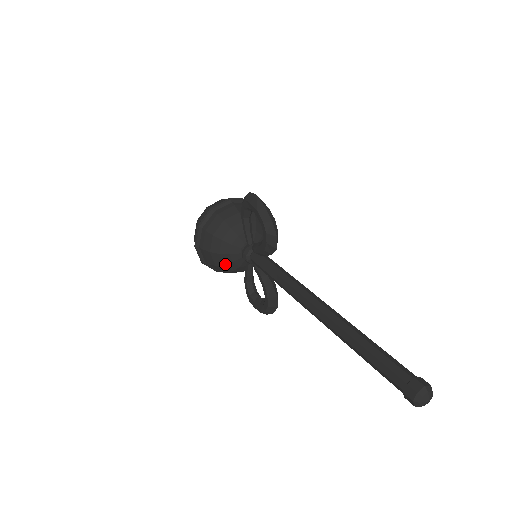
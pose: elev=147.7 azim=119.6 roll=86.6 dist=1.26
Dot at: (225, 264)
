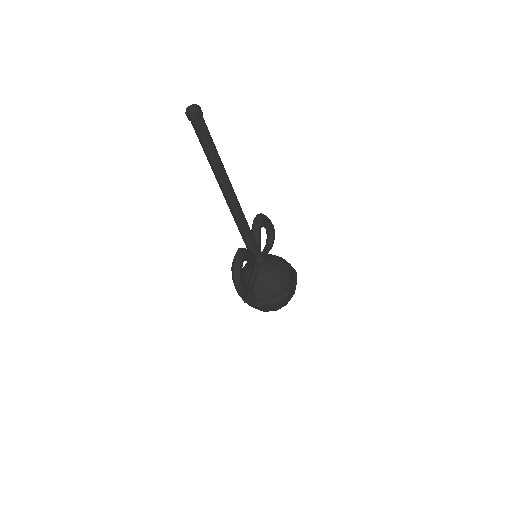
Dot at: (242, 274)
